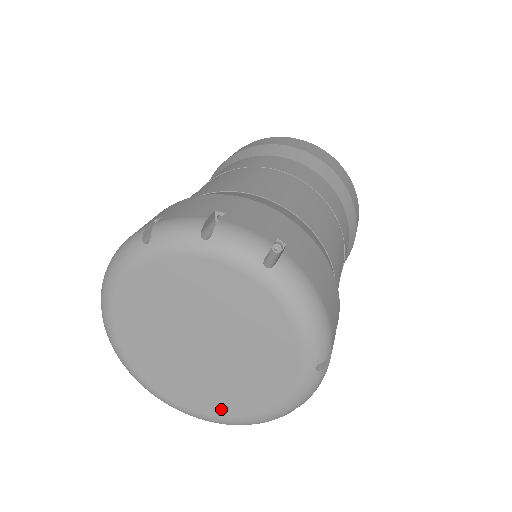
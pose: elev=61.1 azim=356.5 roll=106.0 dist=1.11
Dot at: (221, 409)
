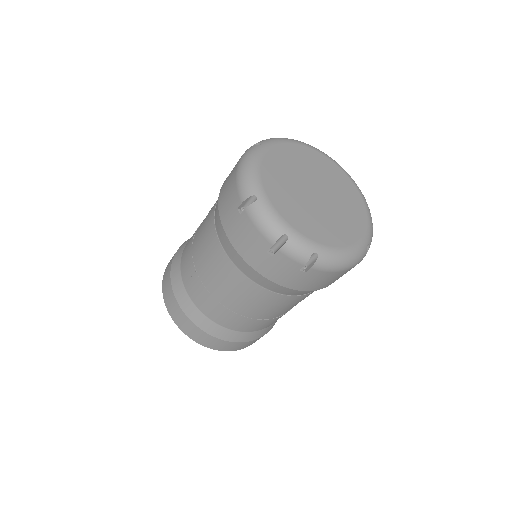
Dot at: (350, 236)
